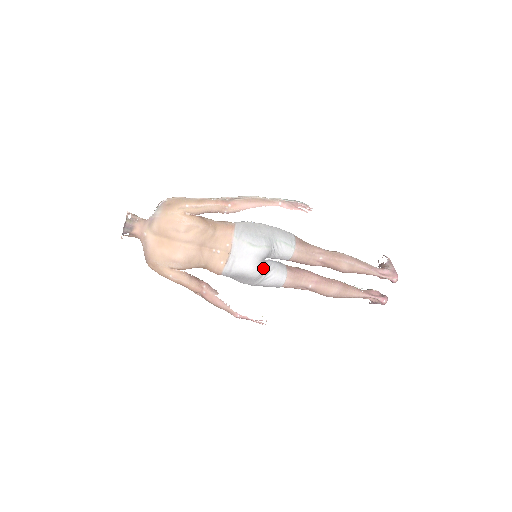
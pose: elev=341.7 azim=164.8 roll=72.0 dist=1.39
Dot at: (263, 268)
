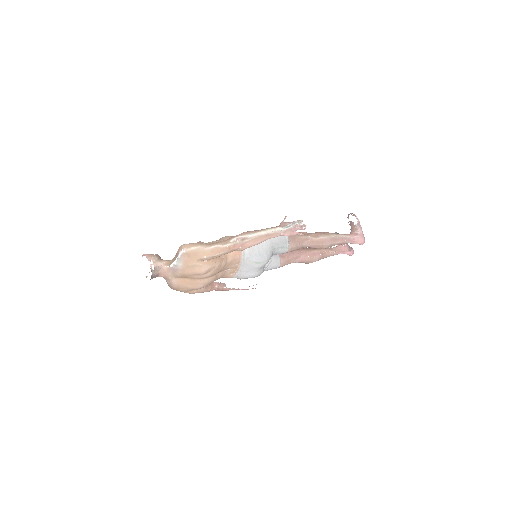
Dot at: (264, 269)
